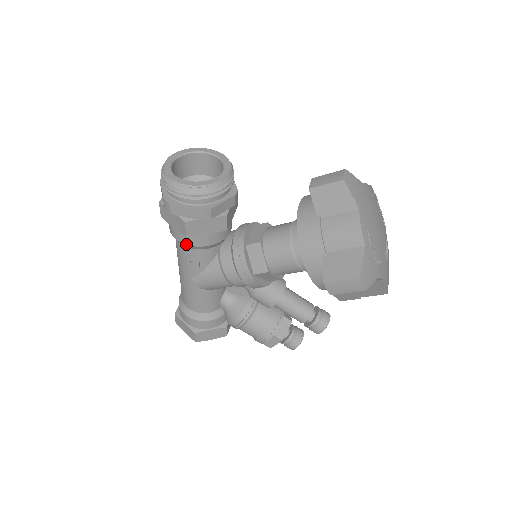
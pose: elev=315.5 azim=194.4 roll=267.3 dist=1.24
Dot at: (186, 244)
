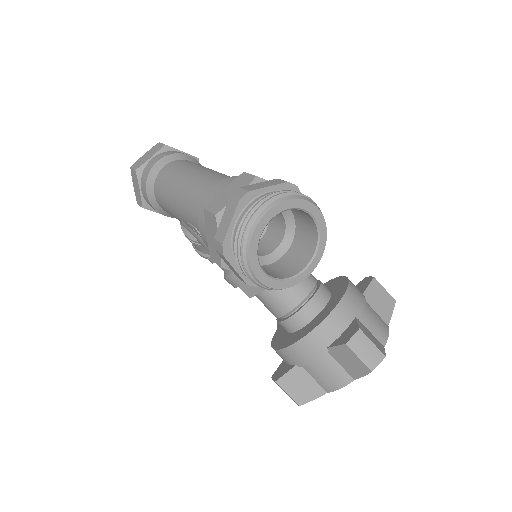
Dot at: (204, 242)
